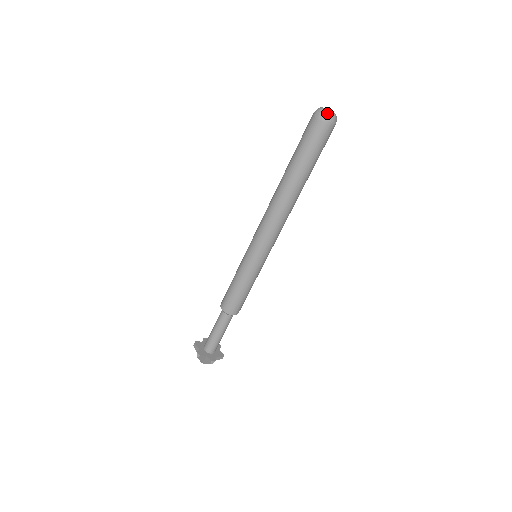
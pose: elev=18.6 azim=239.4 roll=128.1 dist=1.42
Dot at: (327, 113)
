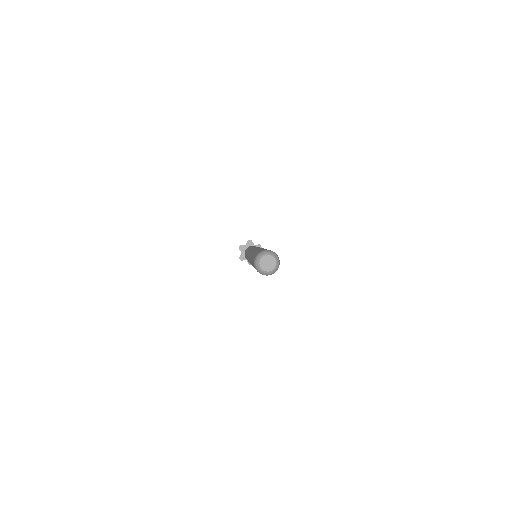
Dot at: (262, 272)
